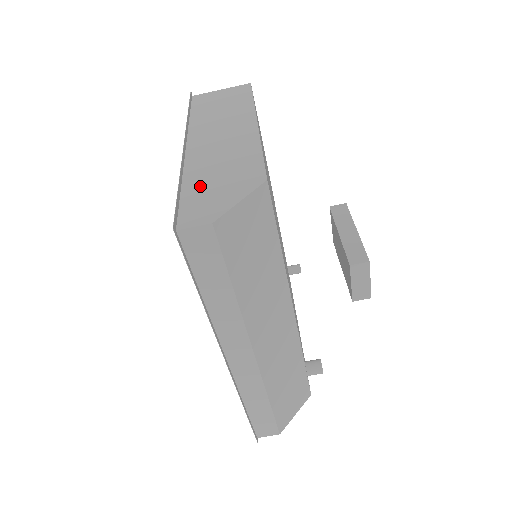
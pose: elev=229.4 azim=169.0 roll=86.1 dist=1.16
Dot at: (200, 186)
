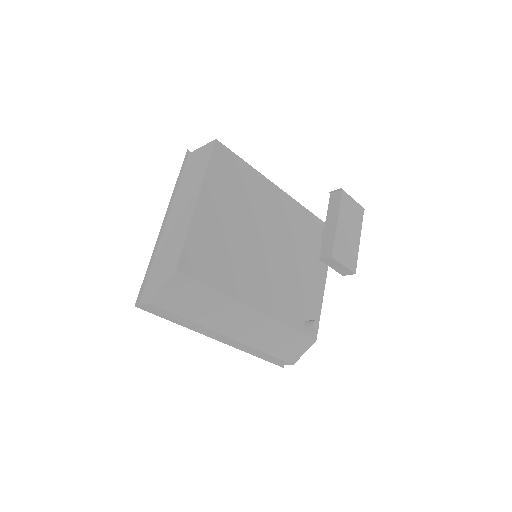
Dot at: (156, 268)
